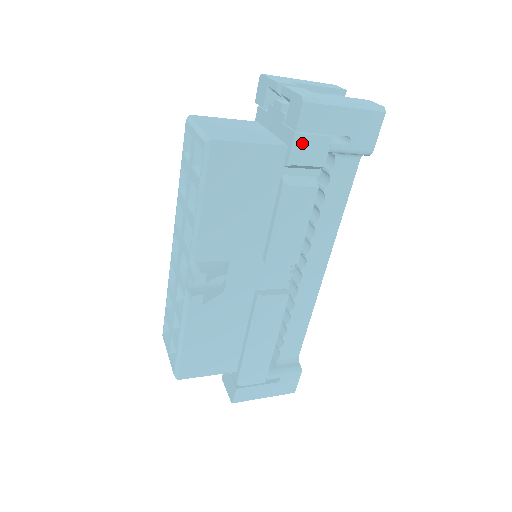
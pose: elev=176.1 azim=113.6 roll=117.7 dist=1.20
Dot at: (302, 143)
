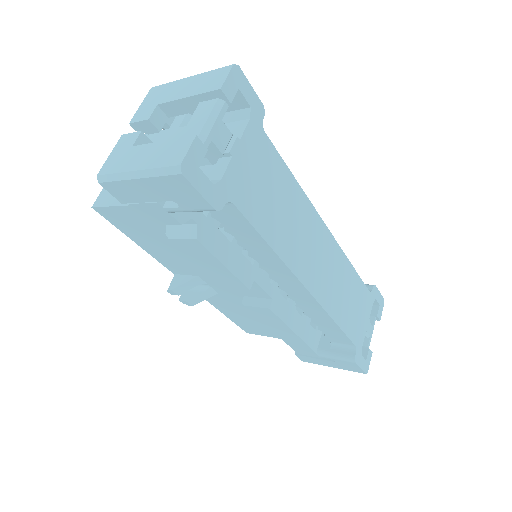
Dot at: (139, 210)
